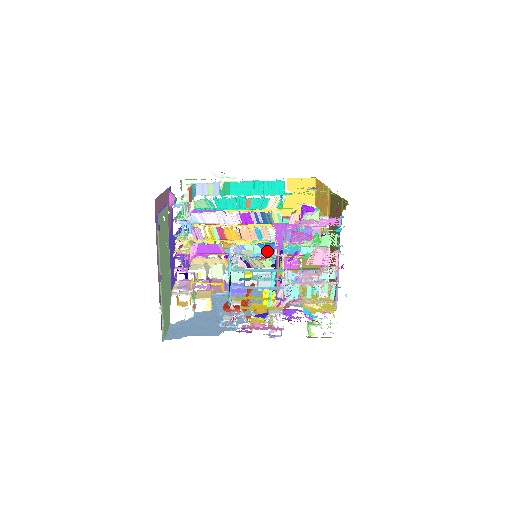
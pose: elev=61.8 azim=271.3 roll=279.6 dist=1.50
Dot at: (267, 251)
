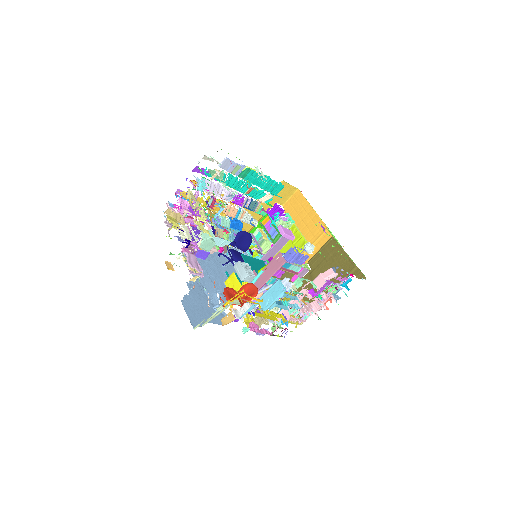
Dot at: (233, 227)
